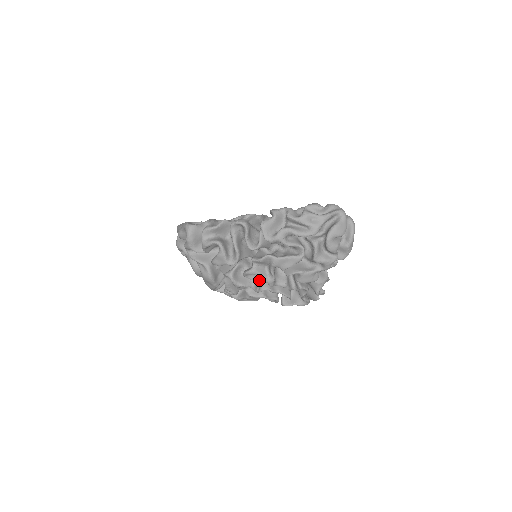
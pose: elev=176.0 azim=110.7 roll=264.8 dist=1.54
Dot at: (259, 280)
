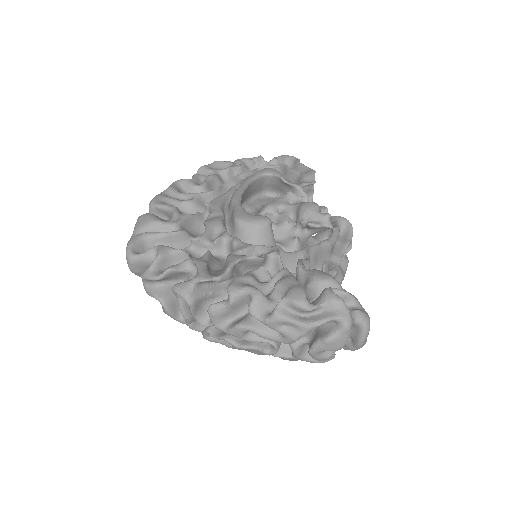
Dot at: occluded
